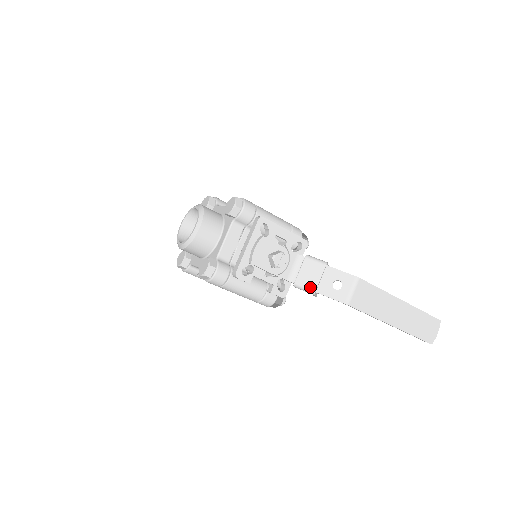
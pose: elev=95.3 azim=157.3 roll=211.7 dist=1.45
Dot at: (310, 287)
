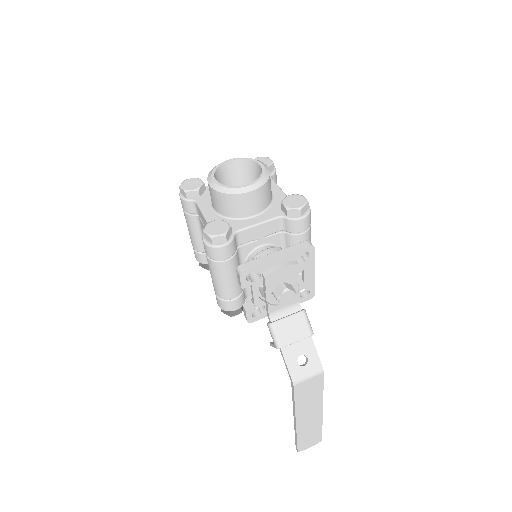
Dot at: (281, 340)
